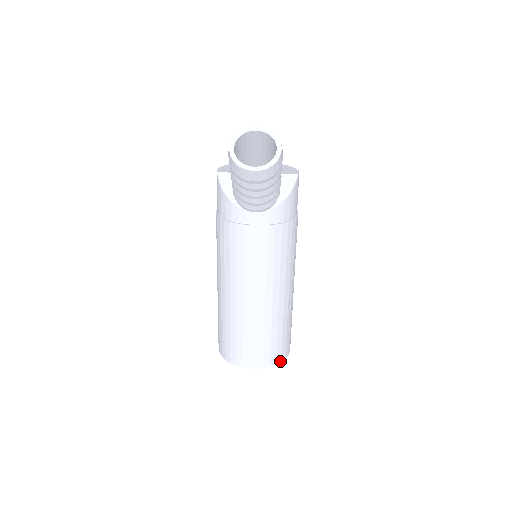
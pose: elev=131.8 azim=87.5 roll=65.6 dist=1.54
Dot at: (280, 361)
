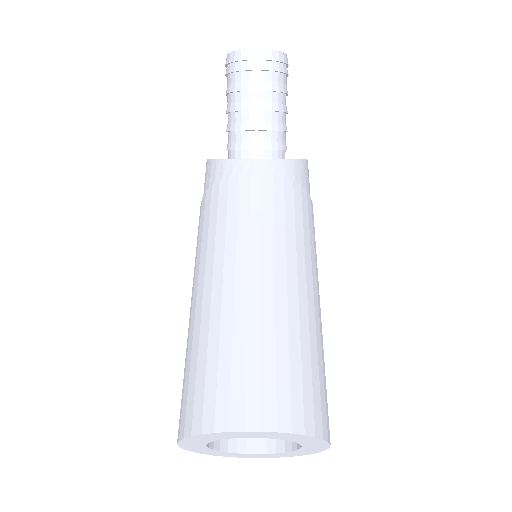
Dot at: (312, 433)
